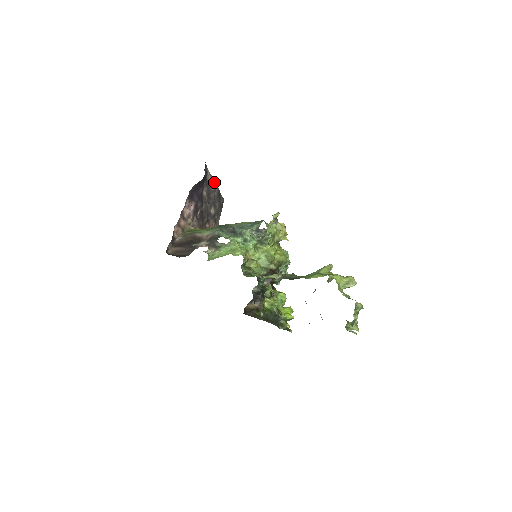
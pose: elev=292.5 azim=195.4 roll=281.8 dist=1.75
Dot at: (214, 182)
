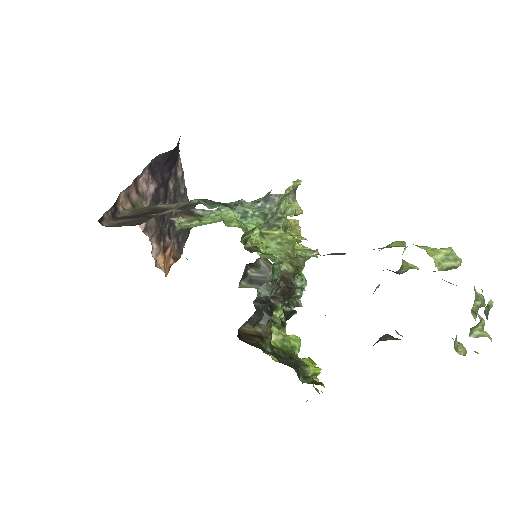
Dot at: (184, 184)
